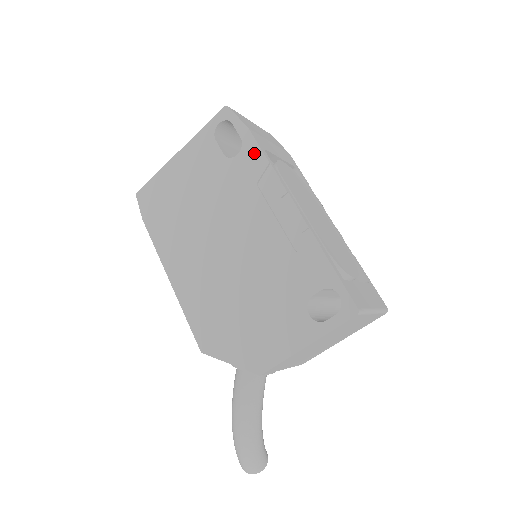
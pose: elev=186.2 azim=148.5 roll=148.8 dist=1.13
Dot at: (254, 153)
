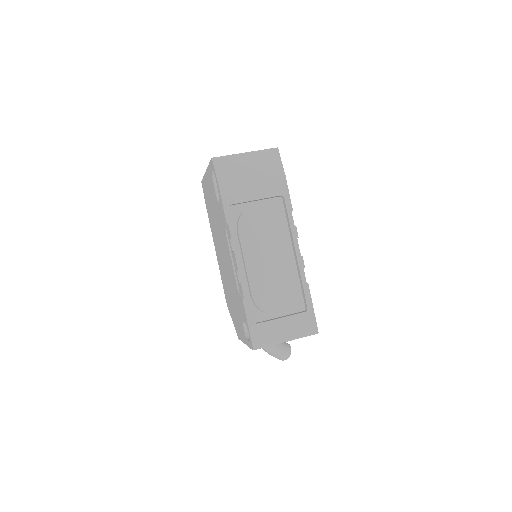
Dot at: (222, 209)
